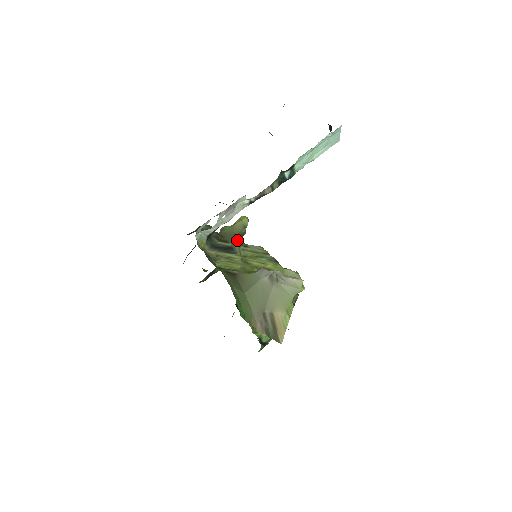
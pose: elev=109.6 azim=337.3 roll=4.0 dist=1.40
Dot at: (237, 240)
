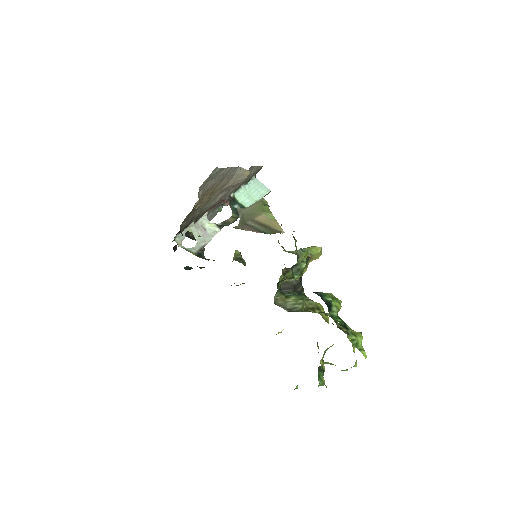
Dot at: occluded
